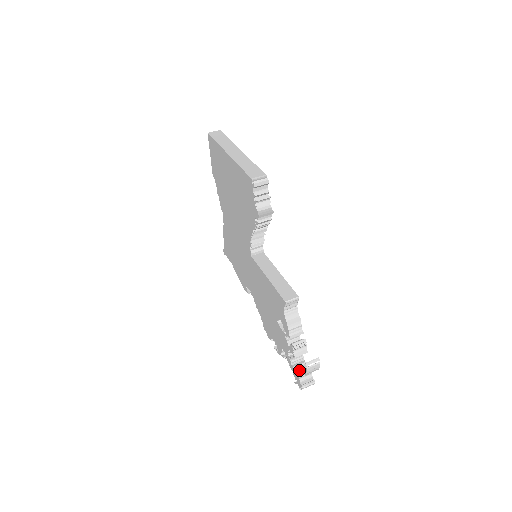
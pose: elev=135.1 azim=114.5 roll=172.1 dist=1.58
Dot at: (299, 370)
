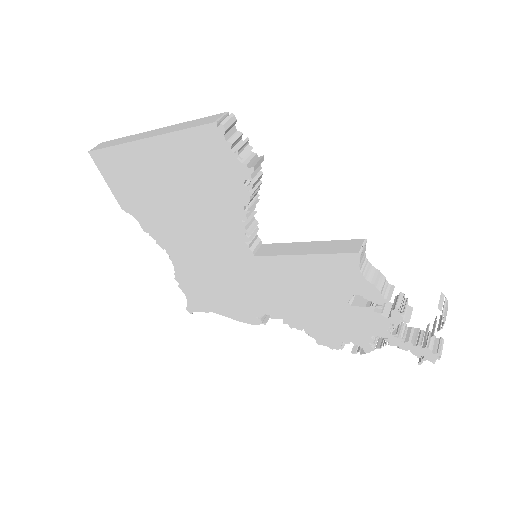
Dot at: (416, 341)
